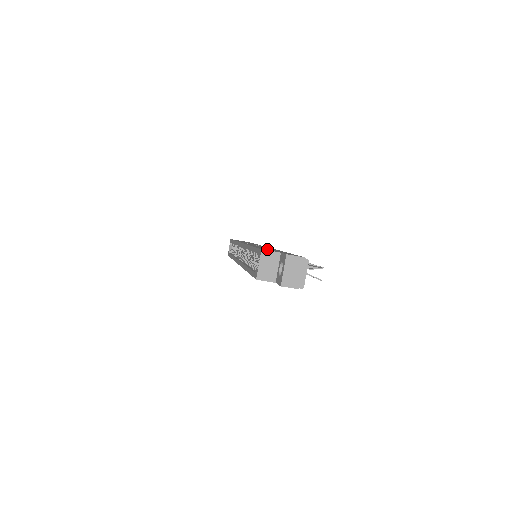
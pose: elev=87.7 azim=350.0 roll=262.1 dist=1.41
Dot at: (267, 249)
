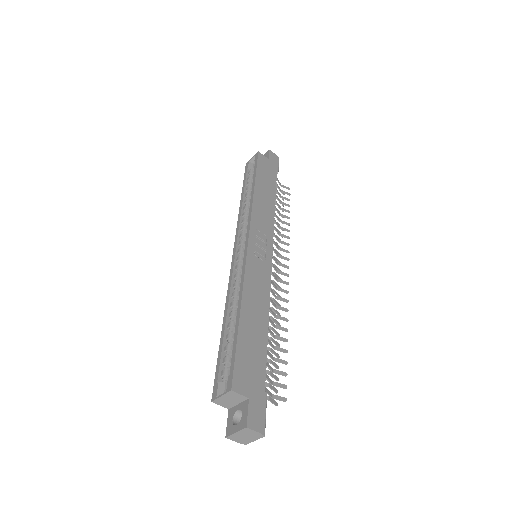
Dot at: (245, 359)
